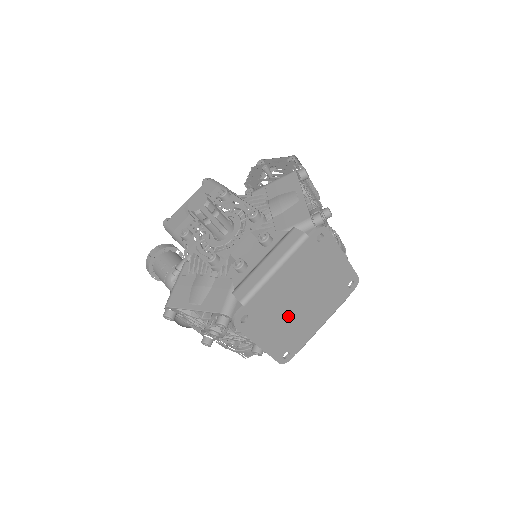
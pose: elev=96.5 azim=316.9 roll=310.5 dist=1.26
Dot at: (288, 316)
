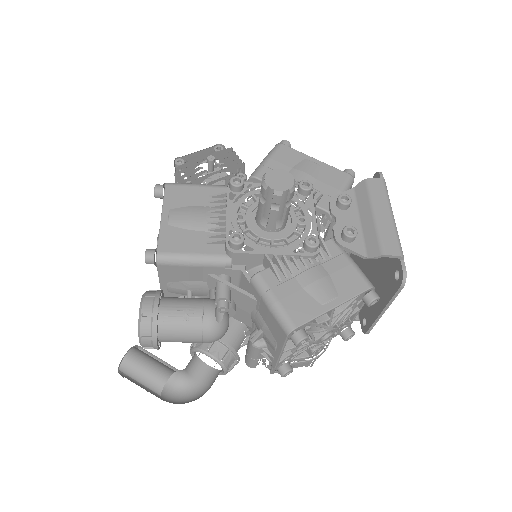
Dot at: (376, 273)
